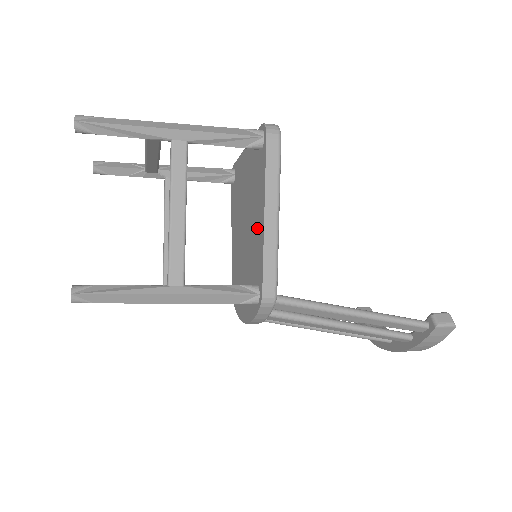
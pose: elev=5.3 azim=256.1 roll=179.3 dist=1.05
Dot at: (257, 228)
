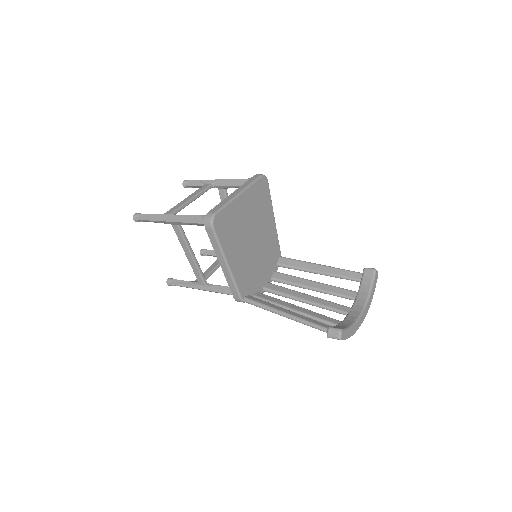
Dot at: occluded
